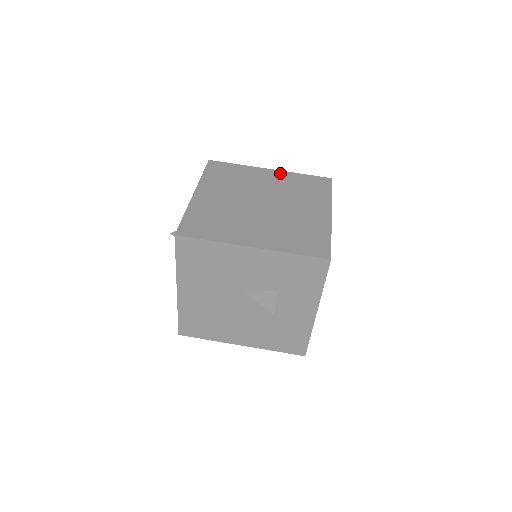
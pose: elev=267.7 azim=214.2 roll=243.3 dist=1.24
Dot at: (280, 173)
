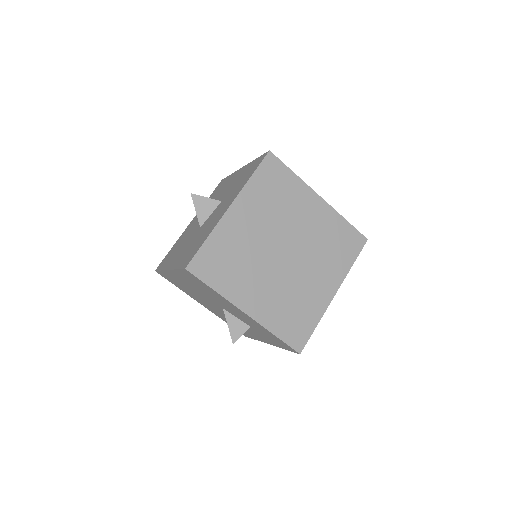
Dot at: (326, 209)
